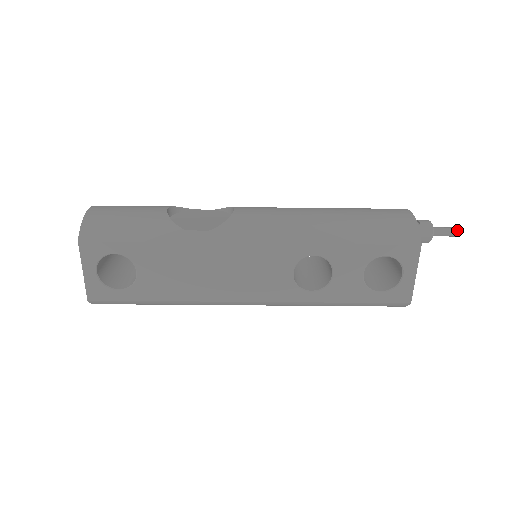
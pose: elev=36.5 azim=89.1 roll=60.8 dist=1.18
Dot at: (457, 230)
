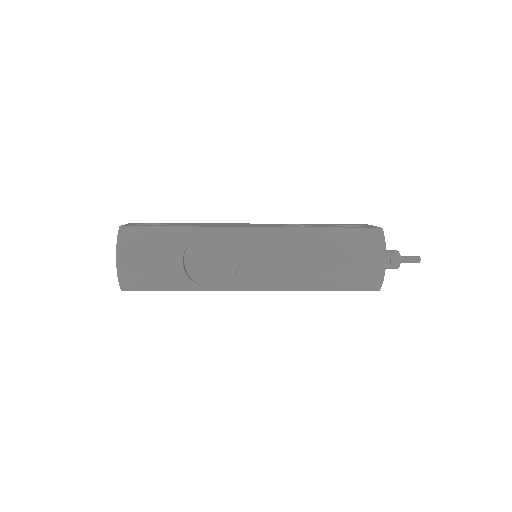
Dot at: occluded
